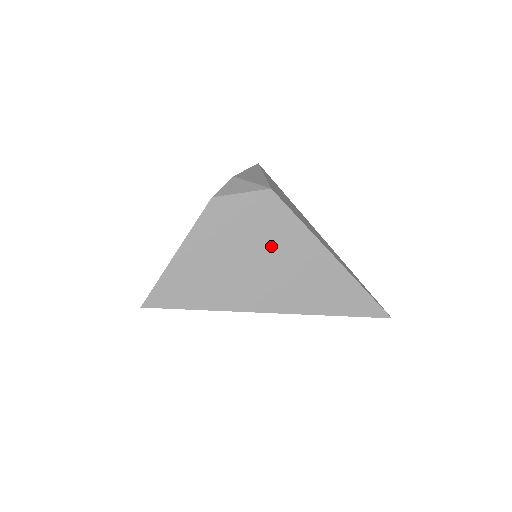
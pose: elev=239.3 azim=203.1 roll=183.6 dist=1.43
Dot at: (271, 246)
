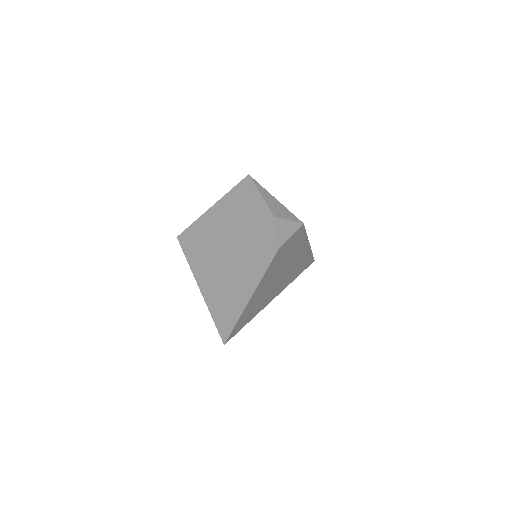
Dot at: (290, 258)
